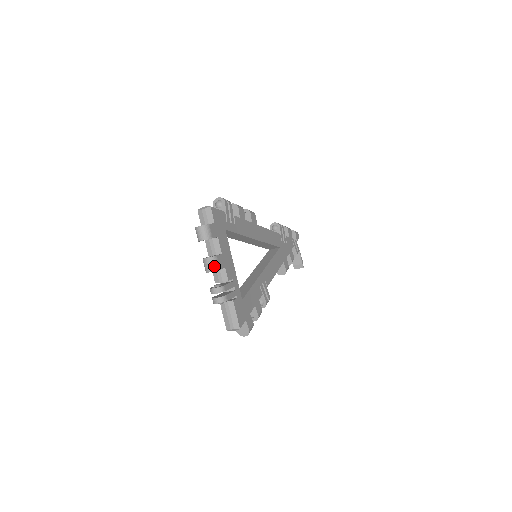
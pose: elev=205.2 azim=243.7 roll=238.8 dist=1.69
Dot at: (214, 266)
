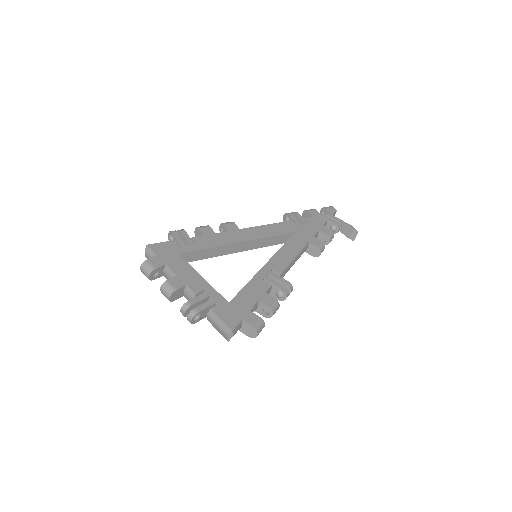
Dot at: (168, 291)
